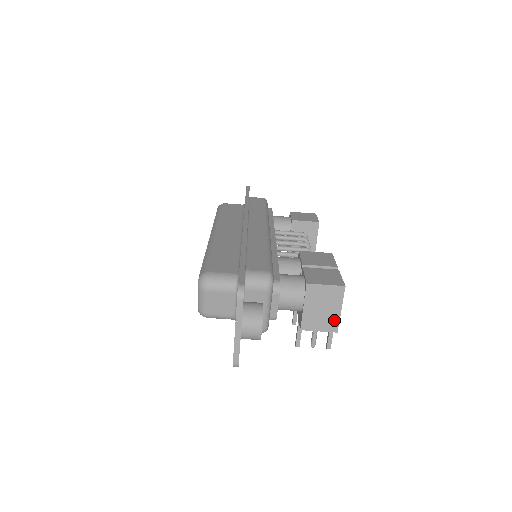
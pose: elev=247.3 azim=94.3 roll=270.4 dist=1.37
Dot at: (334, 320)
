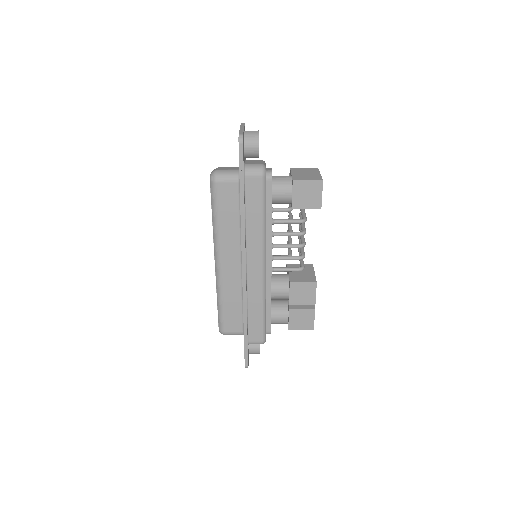
Dot at: occluded
